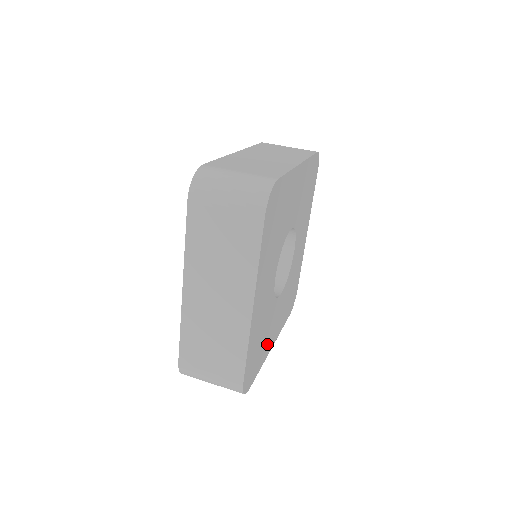
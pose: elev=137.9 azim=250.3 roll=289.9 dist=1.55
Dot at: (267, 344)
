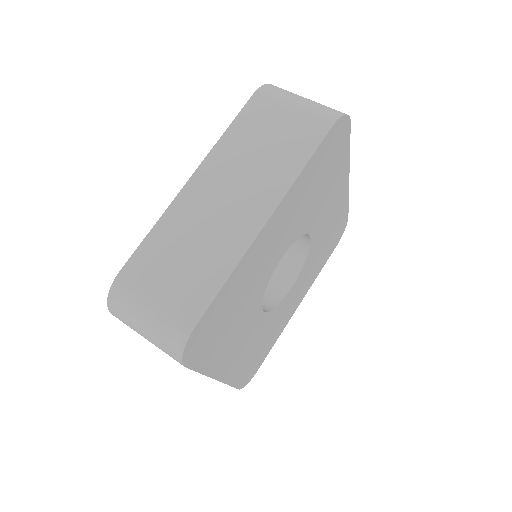
Dot at: (281, 324)
